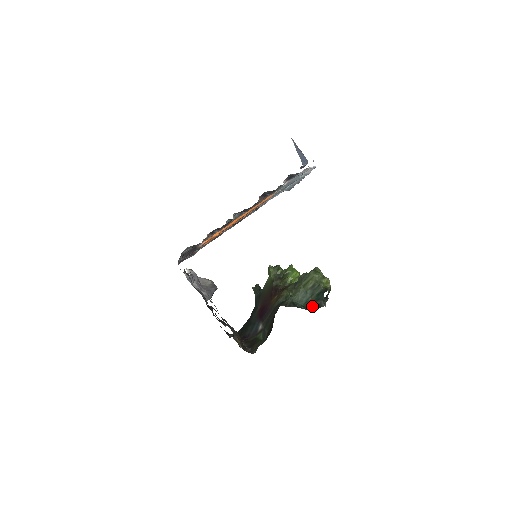
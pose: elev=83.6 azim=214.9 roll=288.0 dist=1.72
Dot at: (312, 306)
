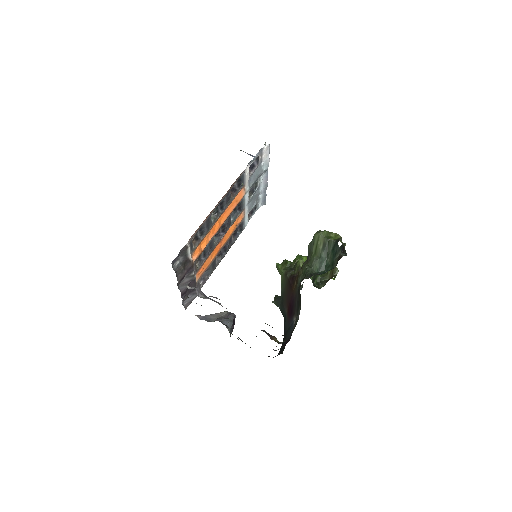
Dot at: (333, 264)
